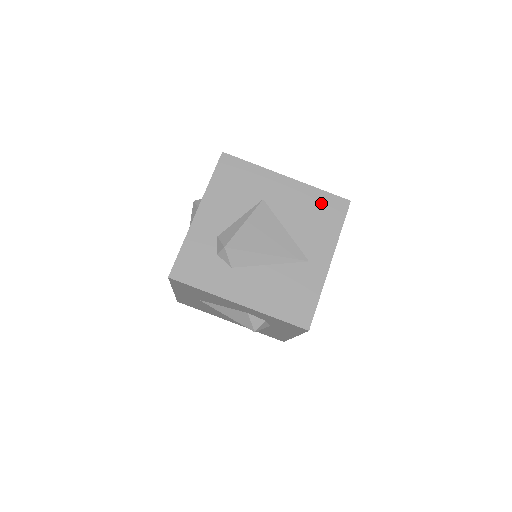
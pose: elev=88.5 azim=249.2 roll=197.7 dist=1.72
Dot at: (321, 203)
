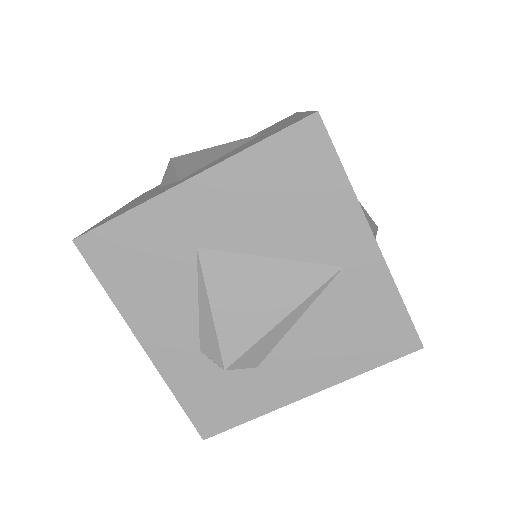
Dot at: (278, 166)
